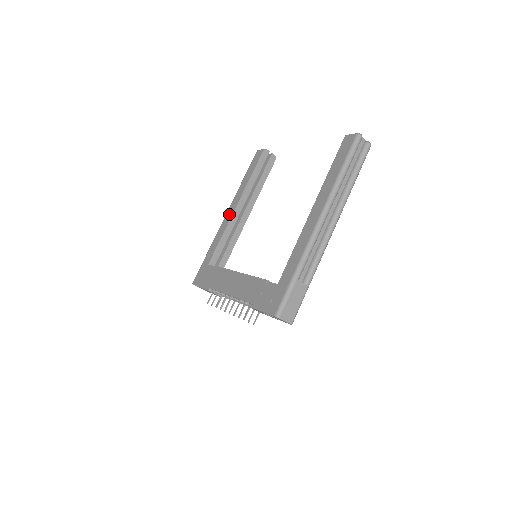
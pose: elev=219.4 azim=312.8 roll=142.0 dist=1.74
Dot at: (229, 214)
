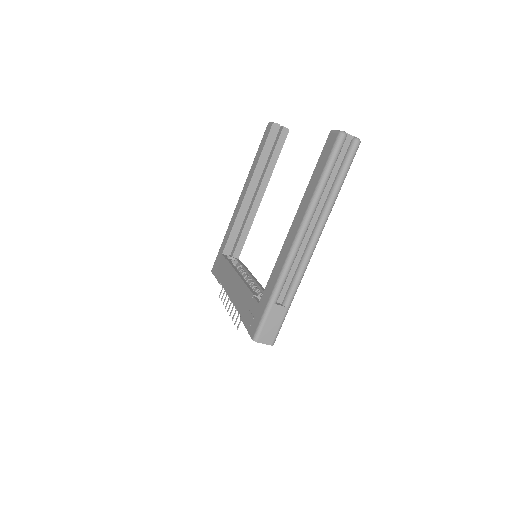
Dot at: (241, 199)
